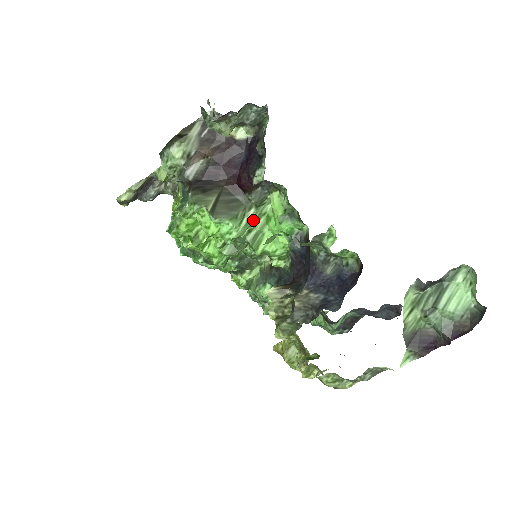
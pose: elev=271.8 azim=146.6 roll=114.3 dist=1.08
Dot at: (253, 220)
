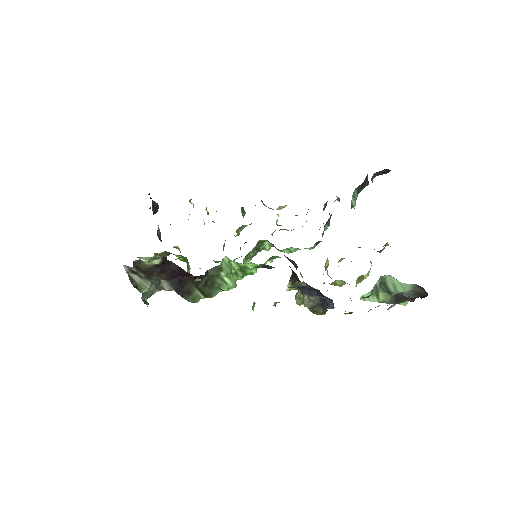
Dot at: (229, 271)
